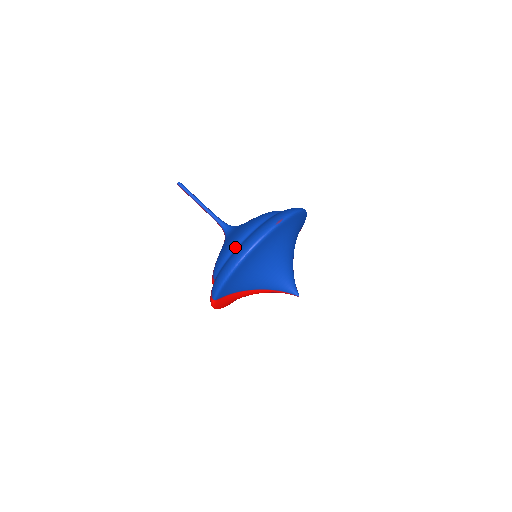
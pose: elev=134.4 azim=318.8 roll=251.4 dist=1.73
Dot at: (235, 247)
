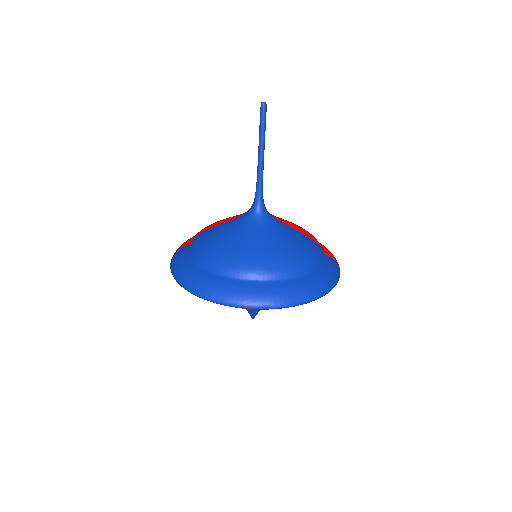
Dot at: (205, 265)
